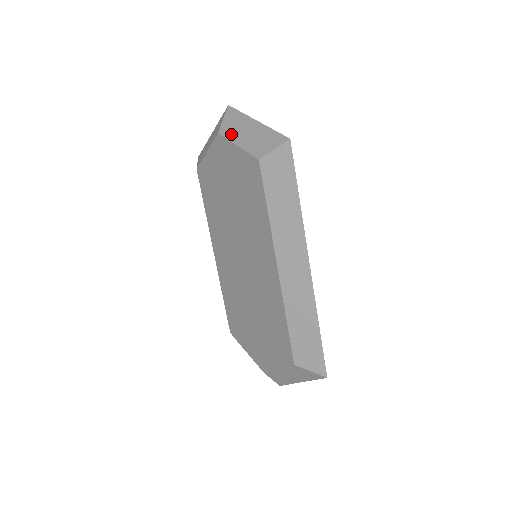
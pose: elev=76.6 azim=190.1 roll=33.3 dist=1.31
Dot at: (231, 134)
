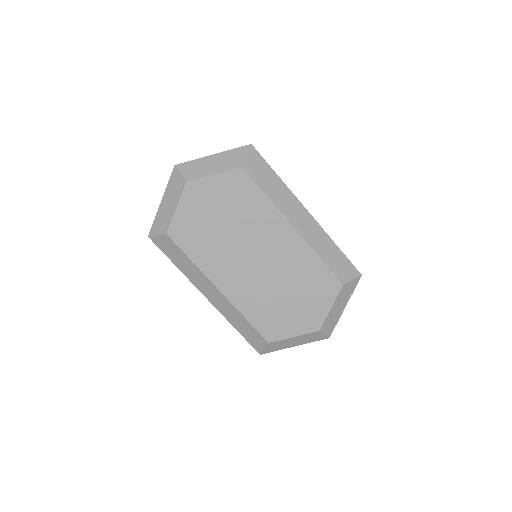
Dot at: (200, 174)
